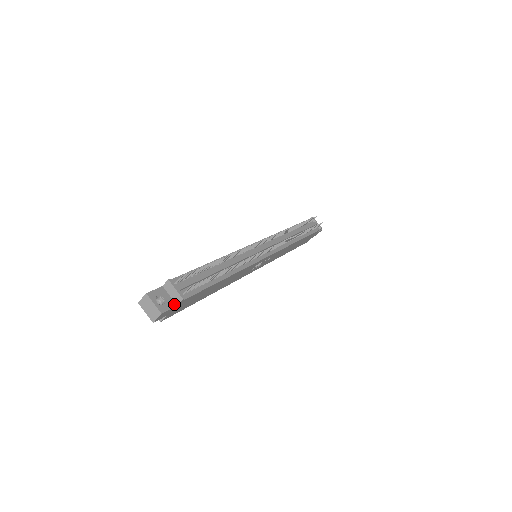
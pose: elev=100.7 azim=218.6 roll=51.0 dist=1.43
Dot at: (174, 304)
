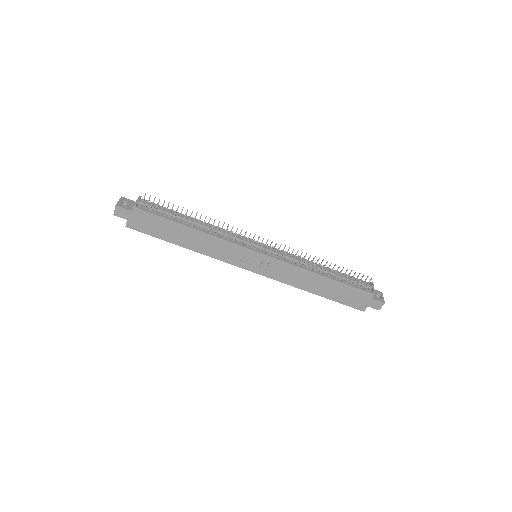
Dot at: (131, 210)
